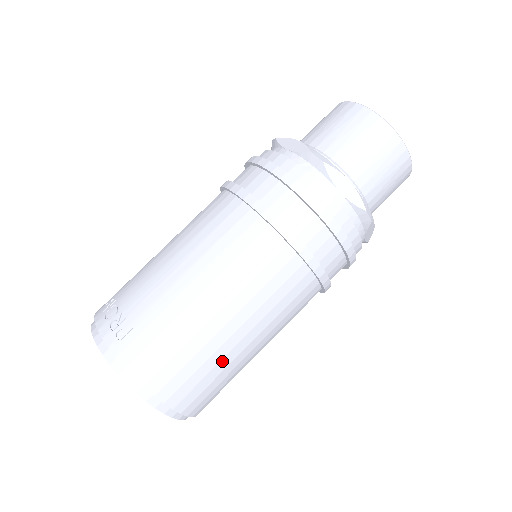
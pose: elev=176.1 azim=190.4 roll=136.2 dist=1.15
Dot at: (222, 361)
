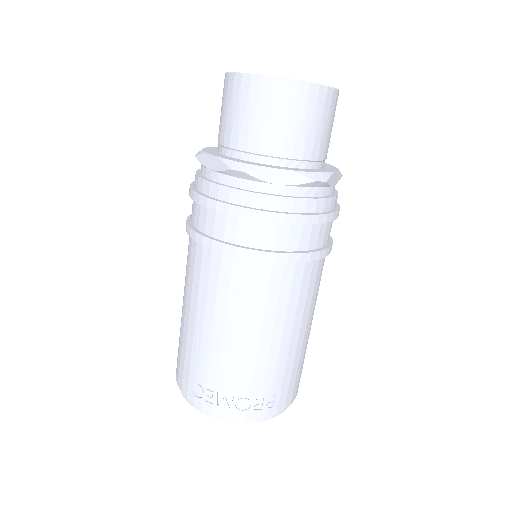
Dot at: occluded
